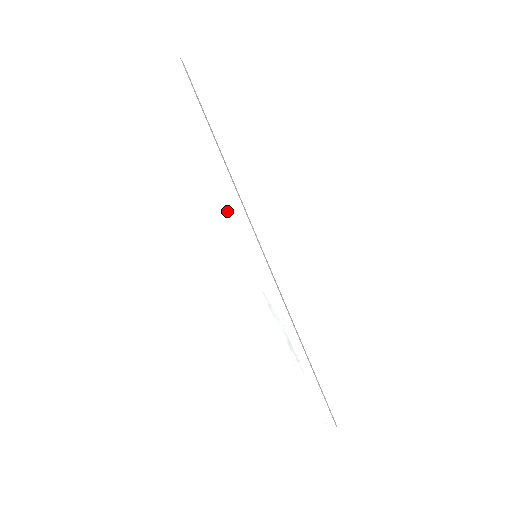
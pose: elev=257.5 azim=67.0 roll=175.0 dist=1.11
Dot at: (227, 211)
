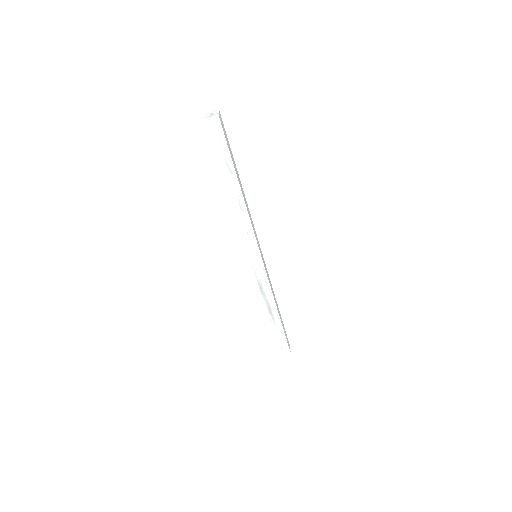
Dot at: (240, 229)
